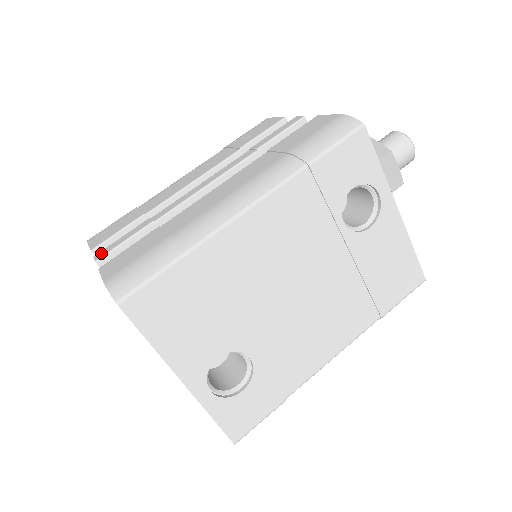
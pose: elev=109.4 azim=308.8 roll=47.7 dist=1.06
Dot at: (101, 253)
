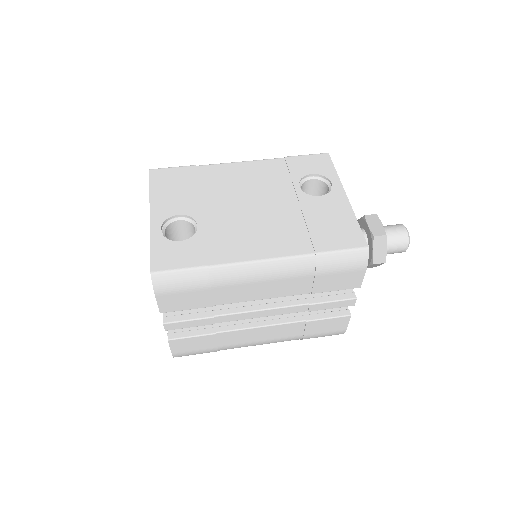
Dot at: occluded
